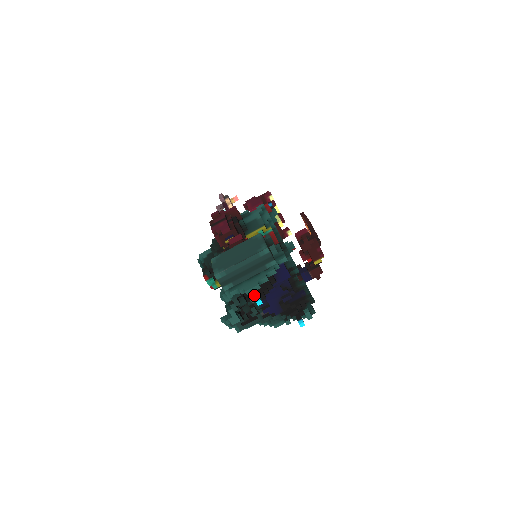
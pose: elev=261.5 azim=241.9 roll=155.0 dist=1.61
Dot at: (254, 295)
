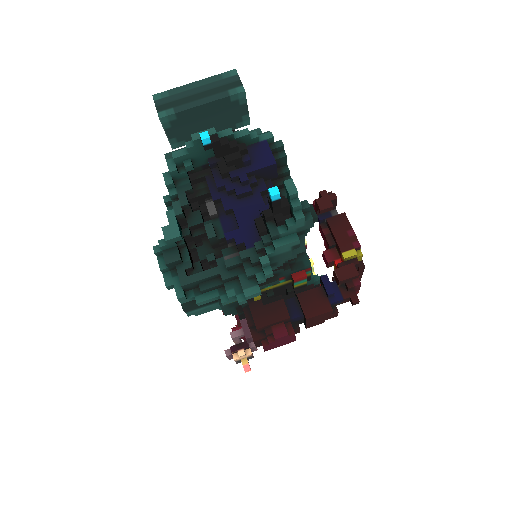
Dot at: (218, 211)
